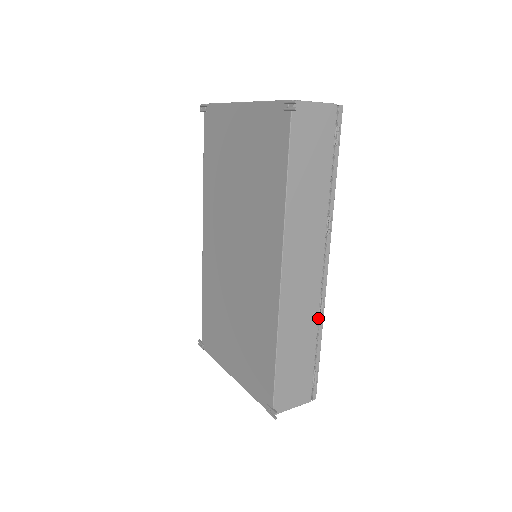
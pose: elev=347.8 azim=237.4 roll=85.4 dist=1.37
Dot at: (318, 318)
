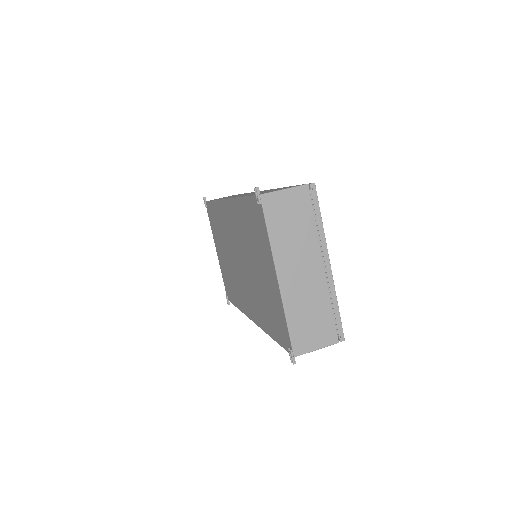
Dot at: occluded
